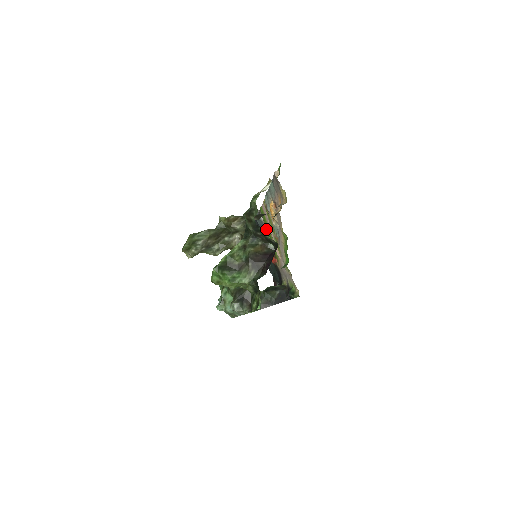
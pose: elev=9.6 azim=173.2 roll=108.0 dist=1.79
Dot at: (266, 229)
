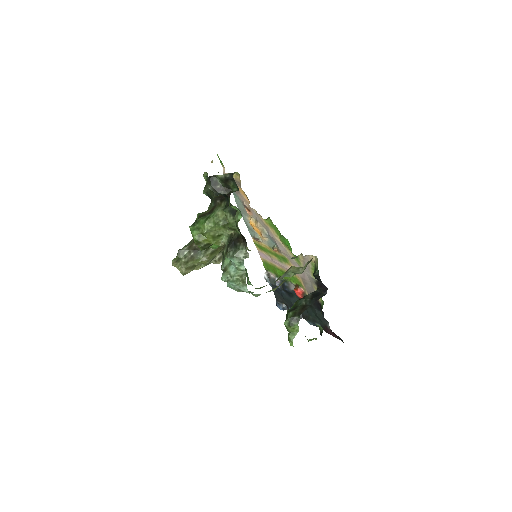
Dot at: (276, 273)
